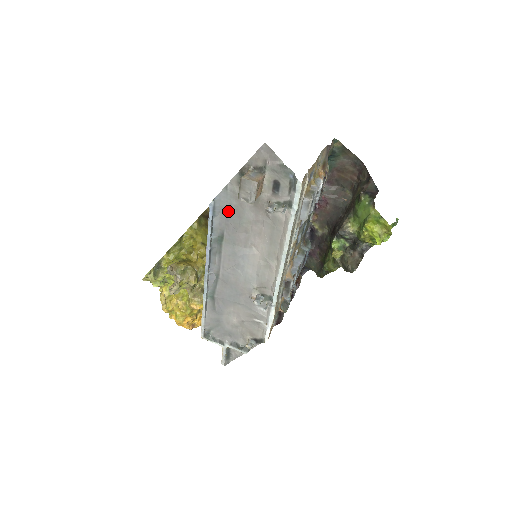
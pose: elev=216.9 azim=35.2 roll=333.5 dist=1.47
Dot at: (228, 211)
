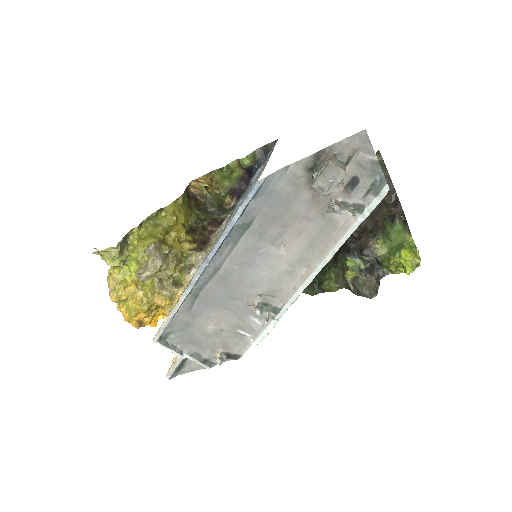
Dot at: (274, 196)
